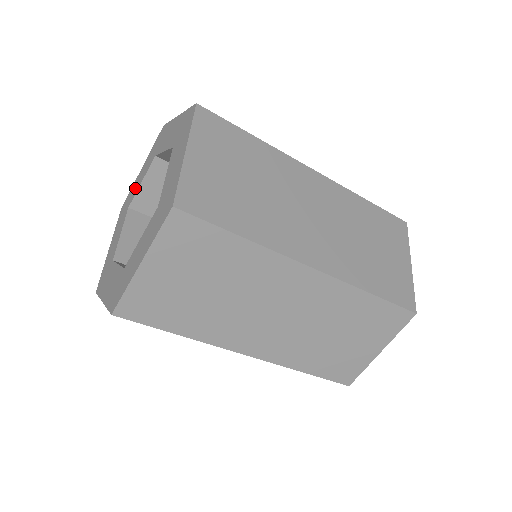
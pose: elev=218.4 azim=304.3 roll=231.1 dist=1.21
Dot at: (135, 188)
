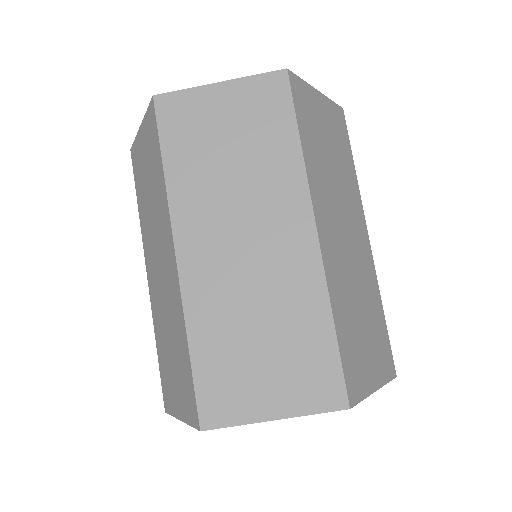
Dot at: occluded
